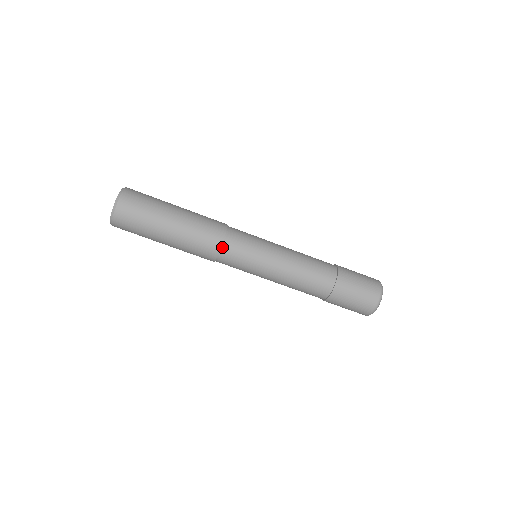
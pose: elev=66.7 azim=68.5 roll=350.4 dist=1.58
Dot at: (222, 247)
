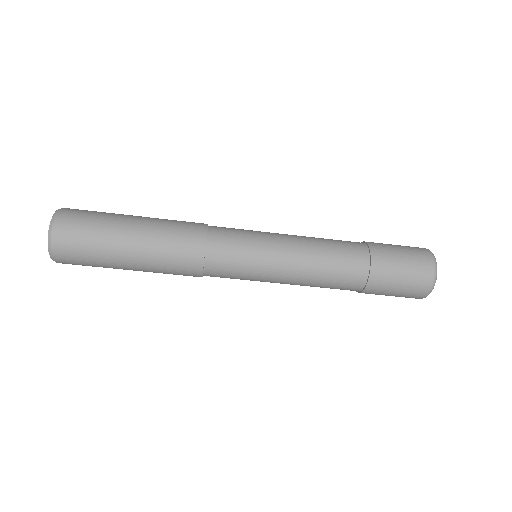
Dot at: (204, 275)
